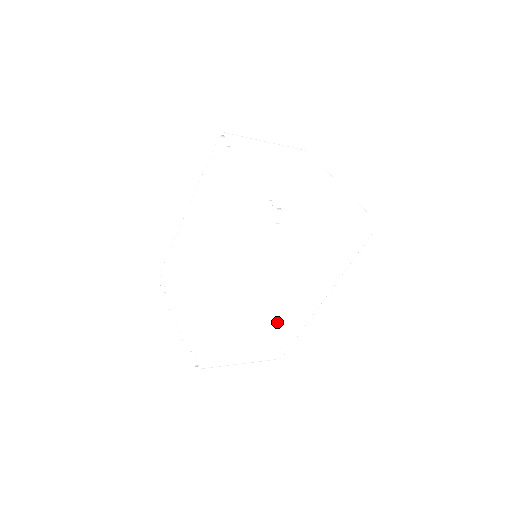
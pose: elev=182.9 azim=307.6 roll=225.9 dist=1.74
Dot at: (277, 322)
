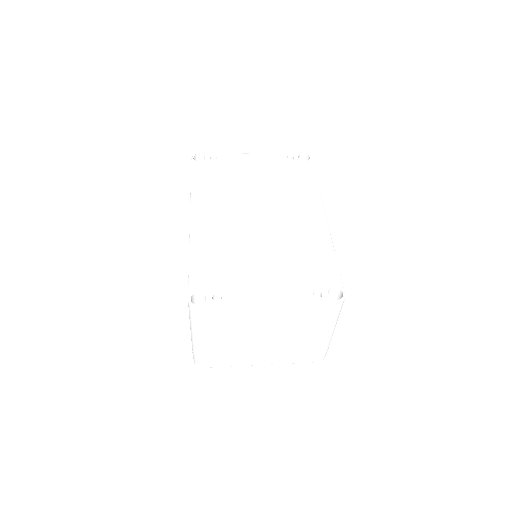
Dot at: occluded
